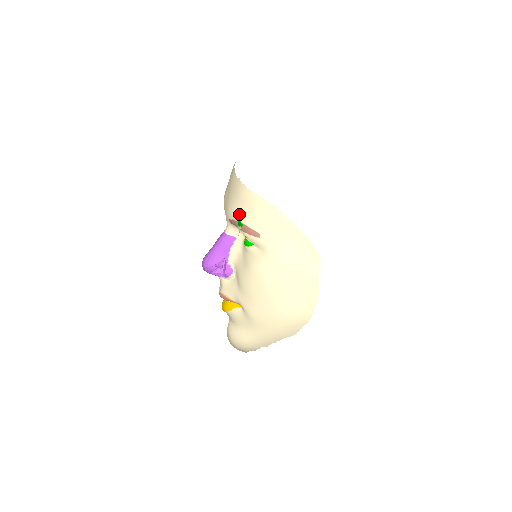
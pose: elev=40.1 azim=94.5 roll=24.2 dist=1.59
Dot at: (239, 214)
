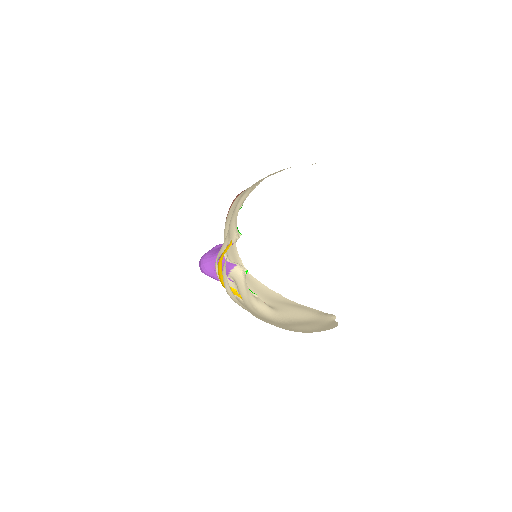
Dot at: occluded
